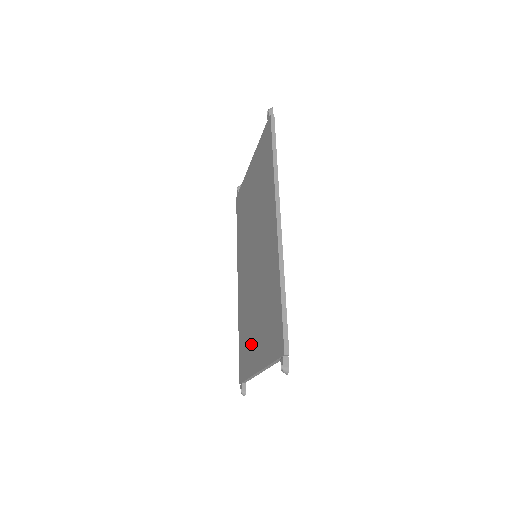
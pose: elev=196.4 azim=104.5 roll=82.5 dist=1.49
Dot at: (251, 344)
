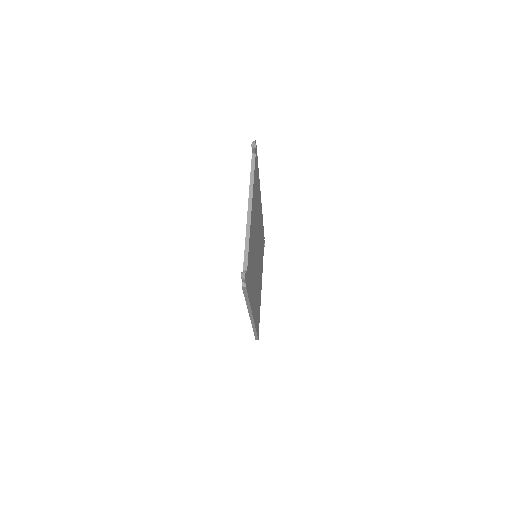
Dot at: occluded
